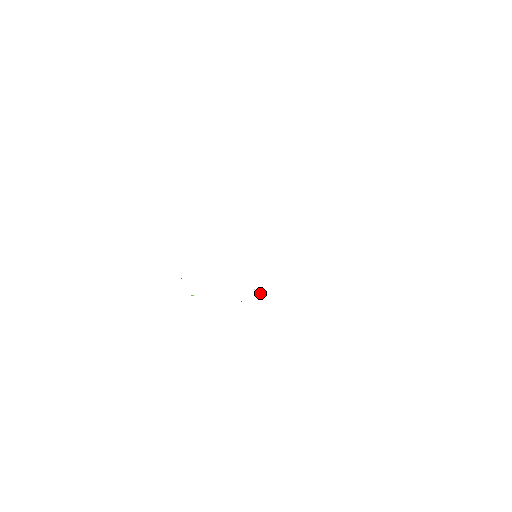
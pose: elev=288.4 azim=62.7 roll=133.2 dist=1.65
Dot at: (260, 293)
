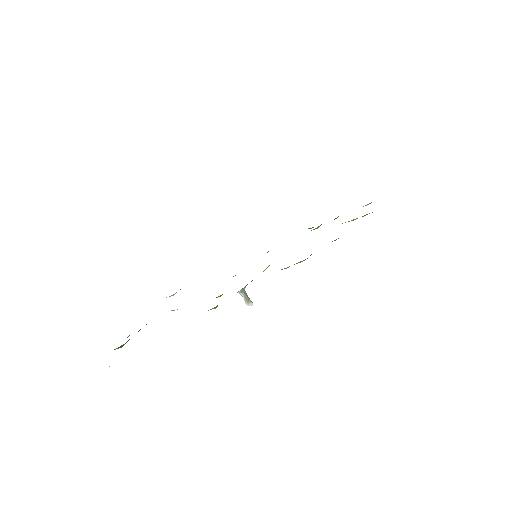
Dot at: (246, 297)
